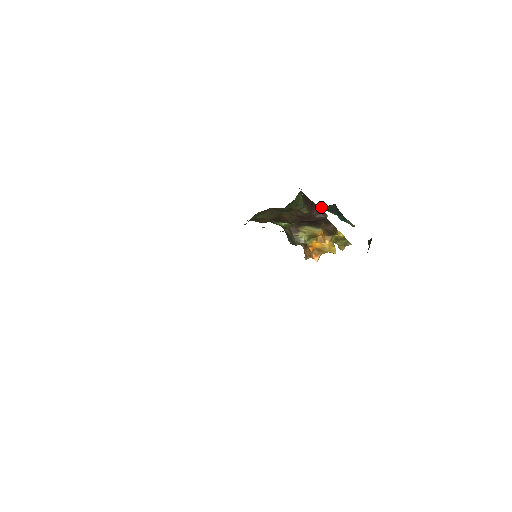
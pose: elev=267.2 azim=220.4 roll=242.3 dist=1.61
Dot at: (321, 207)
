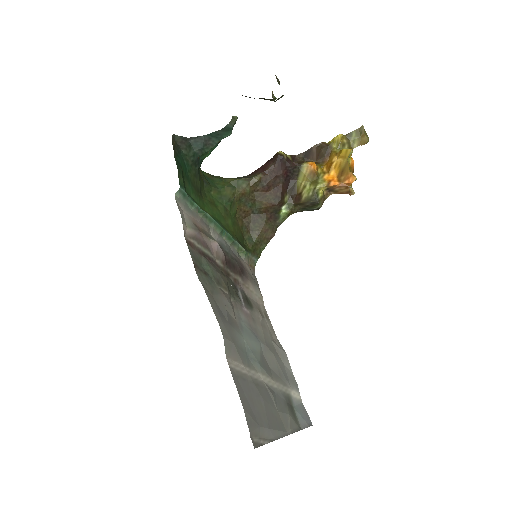
Dot at: (188, 157)
